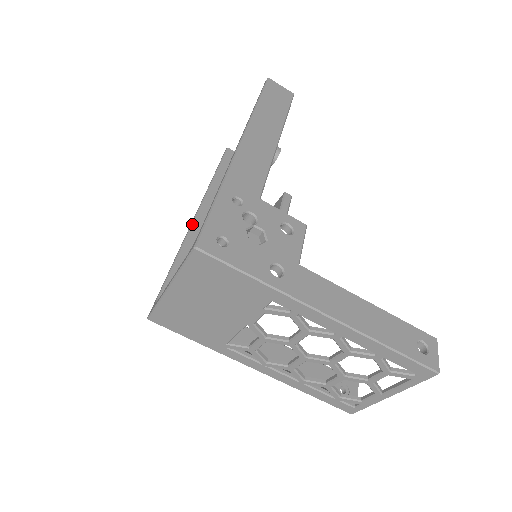
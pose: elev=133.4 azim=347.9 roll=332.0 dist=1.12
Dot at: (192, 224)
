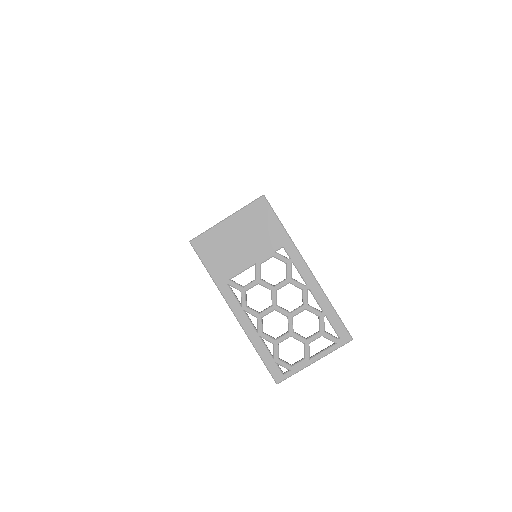
Dot at: occluded
